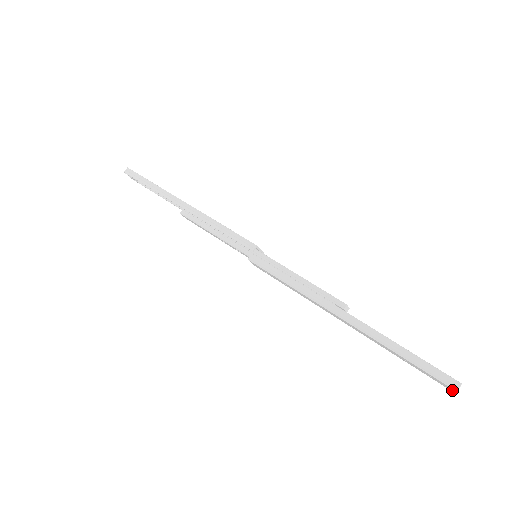
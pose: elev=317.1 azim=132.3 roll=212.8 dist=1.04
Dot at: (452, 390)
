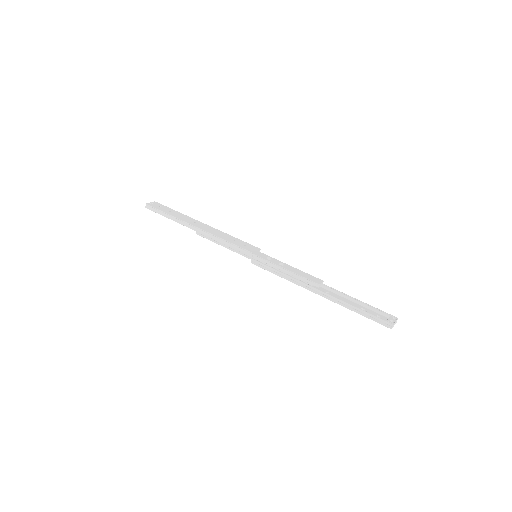
Dot at: occluded
